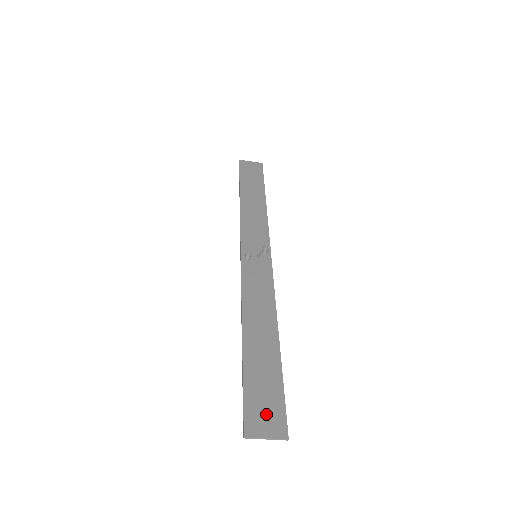
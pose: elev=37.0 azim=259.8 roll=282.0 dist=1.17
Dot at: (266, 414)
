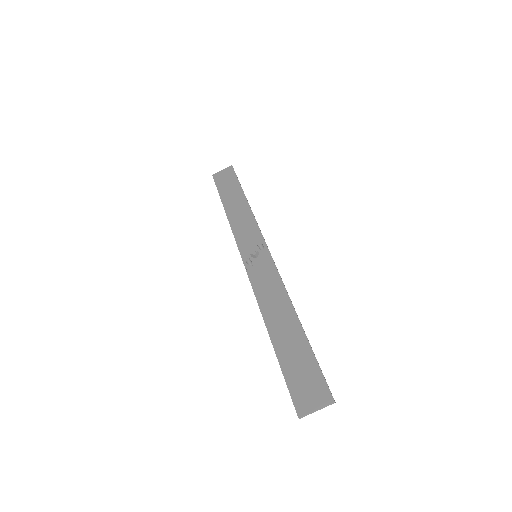
Dot at: (310, 390)
